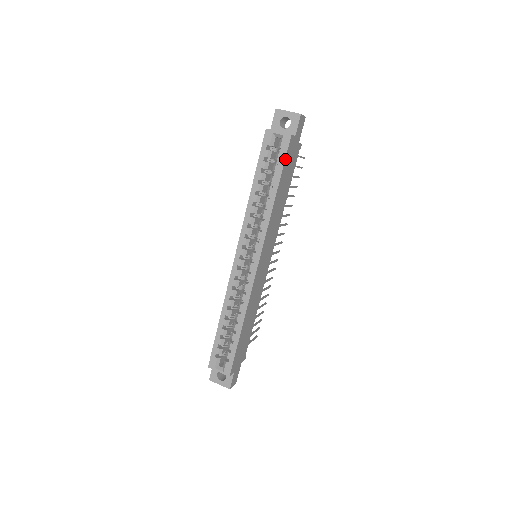
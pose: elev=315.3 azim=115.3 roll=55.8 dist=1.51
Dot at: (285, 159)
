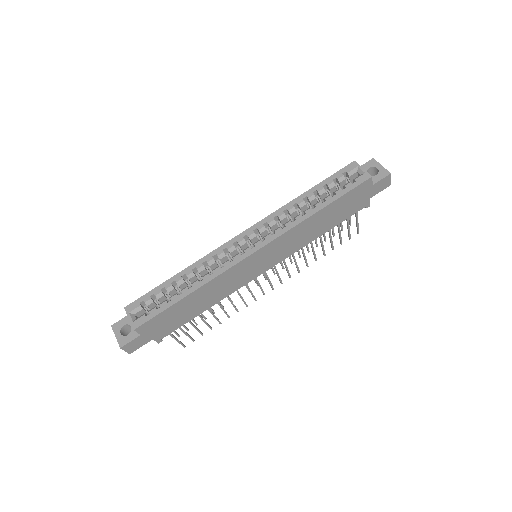
Dot at: (351, 190)
